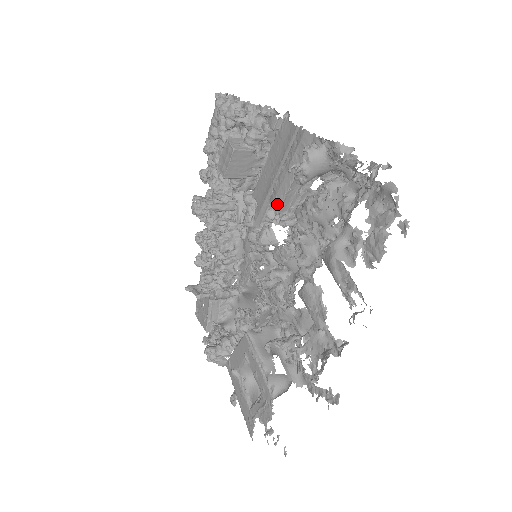
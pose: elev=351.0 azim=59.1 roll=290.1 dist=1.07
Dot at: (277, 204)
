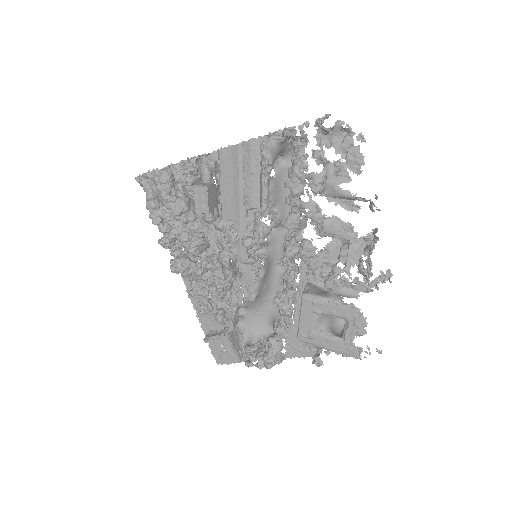
Dot at: (256, 202)
